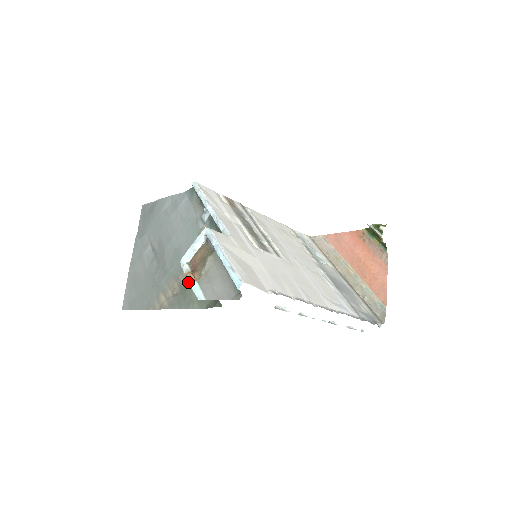
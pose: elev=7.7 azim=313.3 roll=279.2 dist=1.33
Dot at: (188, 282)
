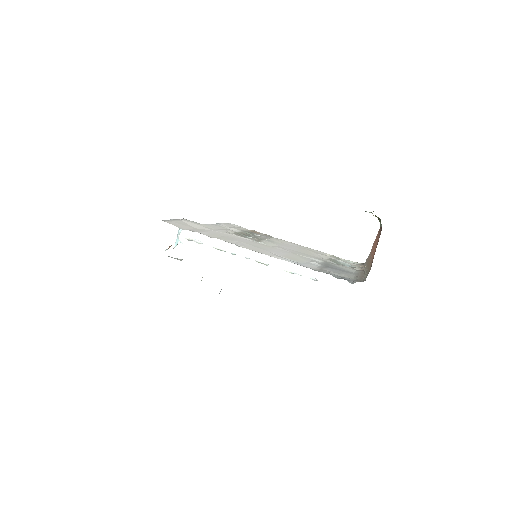
Dot at: occluded
